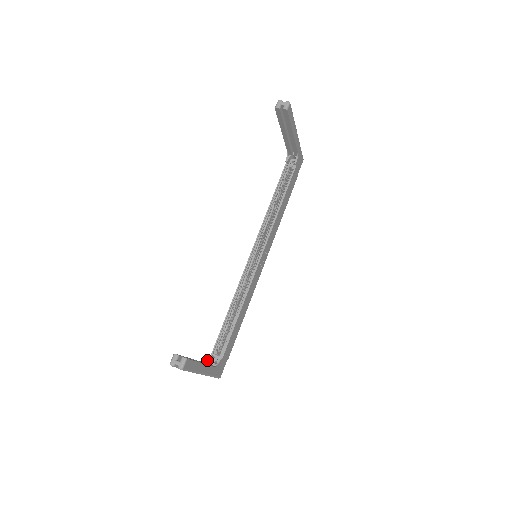
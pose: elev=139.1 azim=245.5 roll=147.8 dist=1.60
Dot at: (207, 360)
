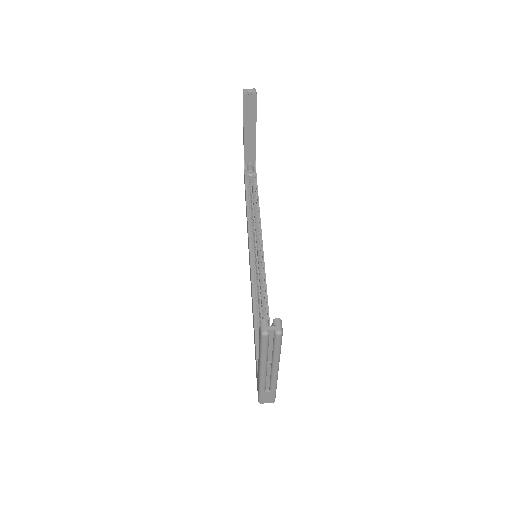
Dot at: occluded
